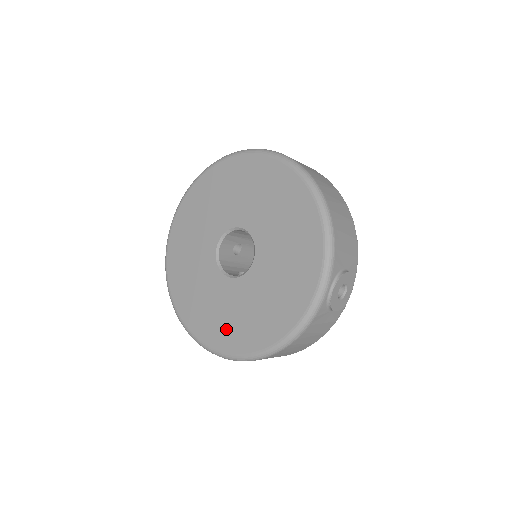
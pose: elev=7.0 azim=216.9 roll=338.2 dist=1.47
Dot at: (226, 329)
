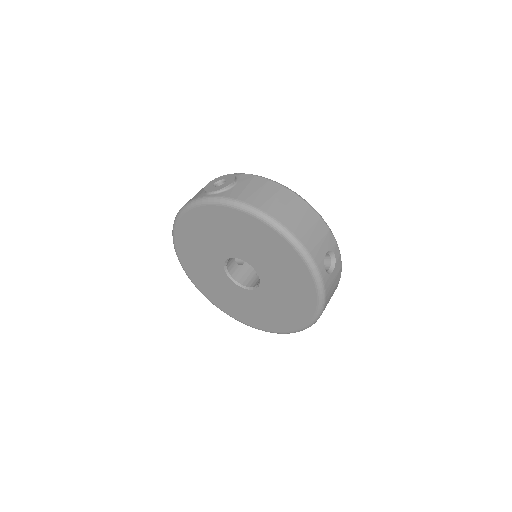
Dot at: (204, 281)
